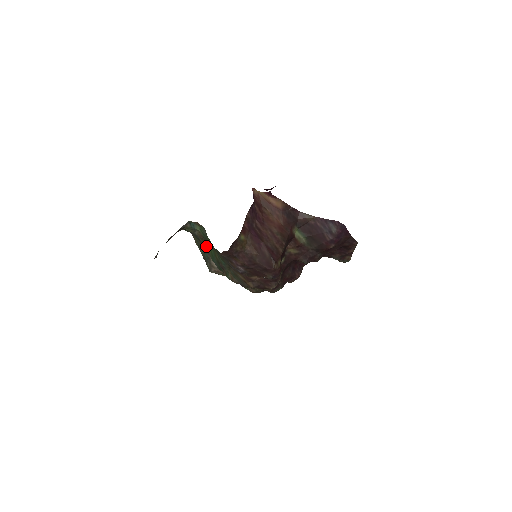
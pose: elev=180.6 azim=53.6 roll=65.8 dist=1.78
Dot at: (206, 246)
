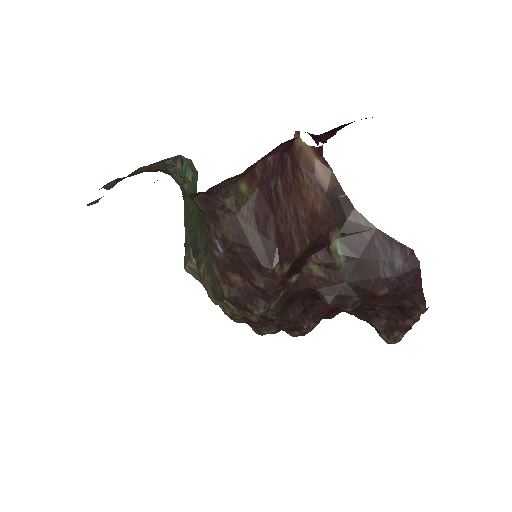
Dot at: (191, 214)
